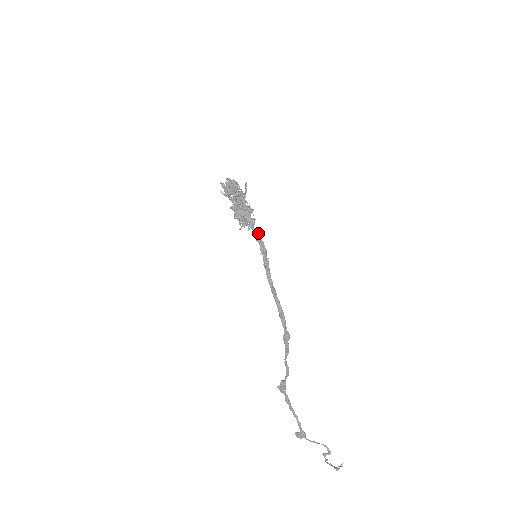
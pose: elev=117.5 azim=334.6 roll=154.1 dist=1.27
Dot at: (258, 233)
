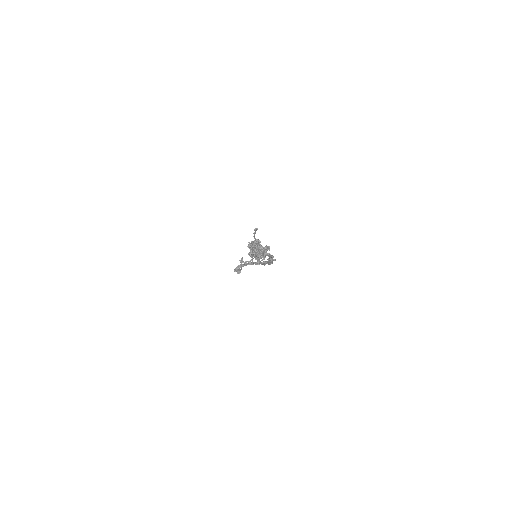
Dot at: occluded
